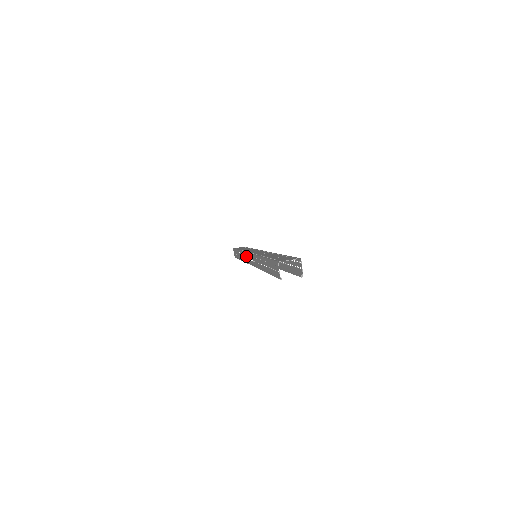
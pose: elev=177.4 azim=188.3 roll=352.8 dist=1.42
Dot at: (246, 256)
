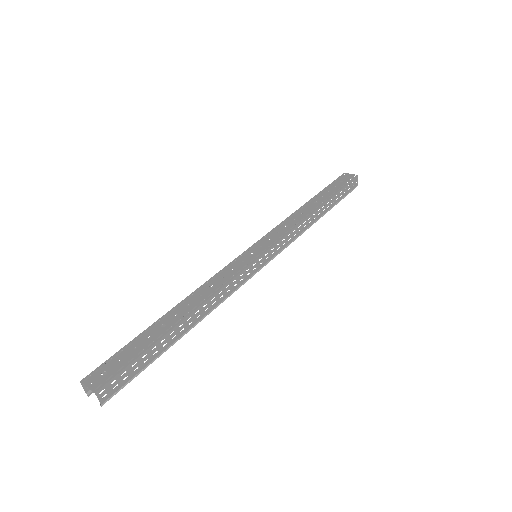
Dot at: occluded
